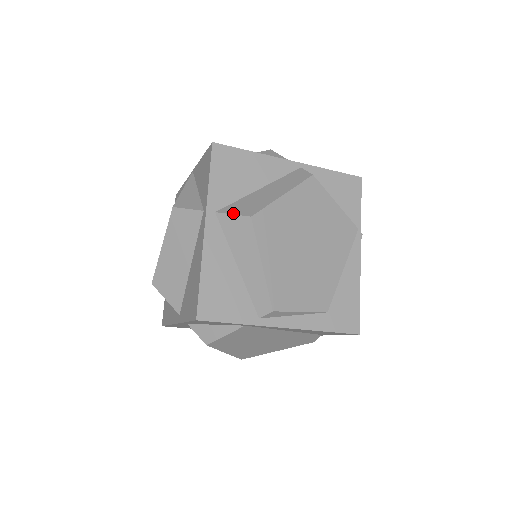
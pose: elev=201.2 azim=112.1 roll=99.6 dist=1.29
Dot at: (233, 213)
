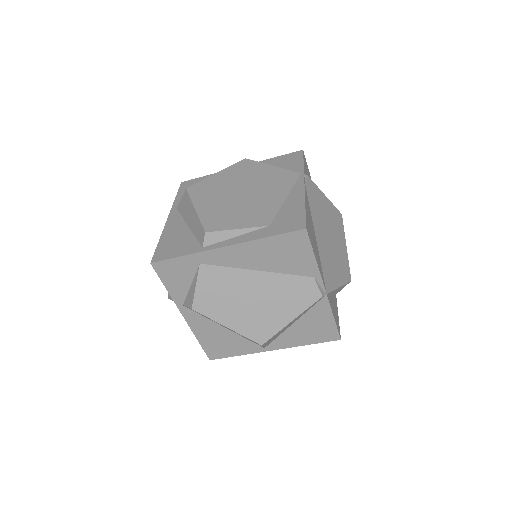
Dot at: (182, 199)
